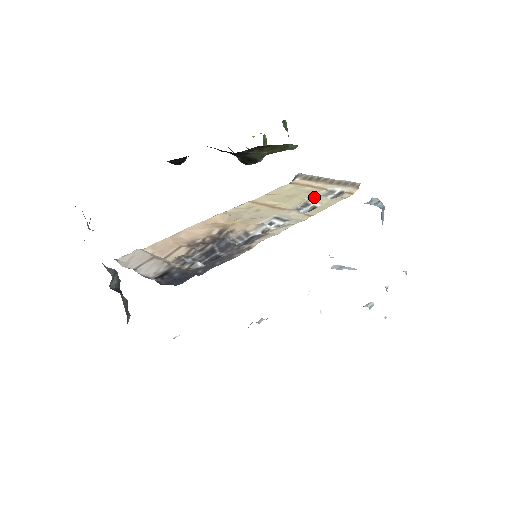
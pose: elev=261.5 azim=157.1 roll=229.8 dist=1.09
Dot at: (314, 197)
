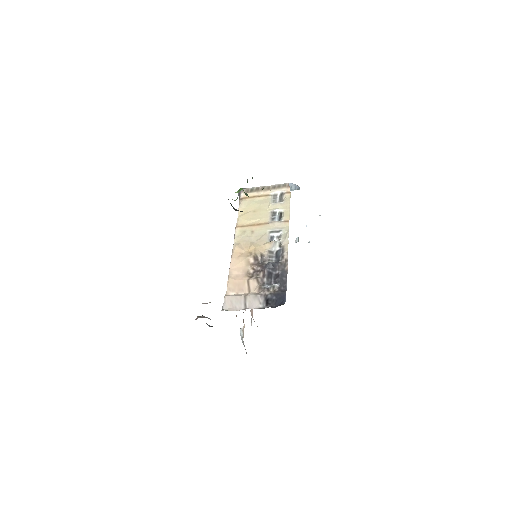
Dot at: (272, 205)
